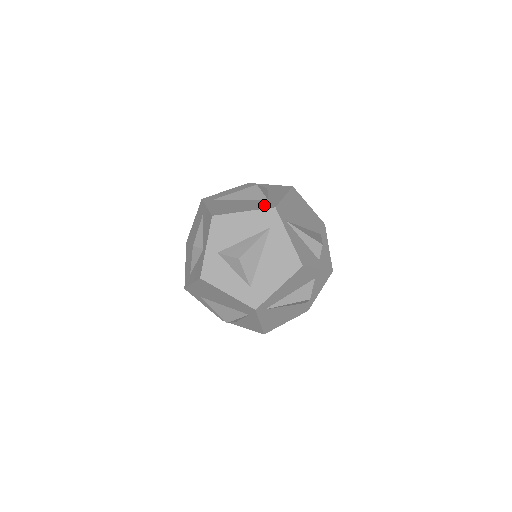
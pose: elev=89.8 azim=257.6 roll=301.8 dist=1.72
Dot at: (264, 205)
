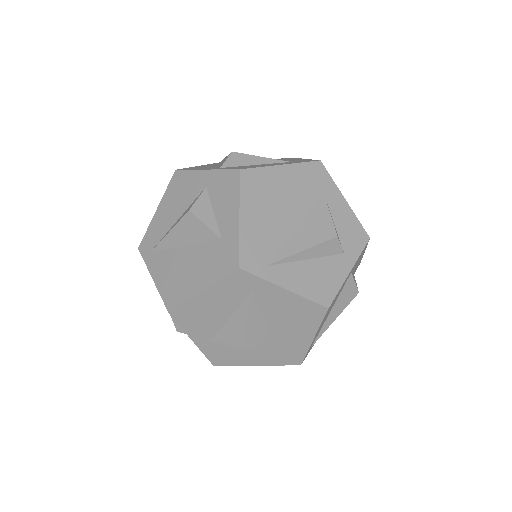
Dot at: (221, 263)
